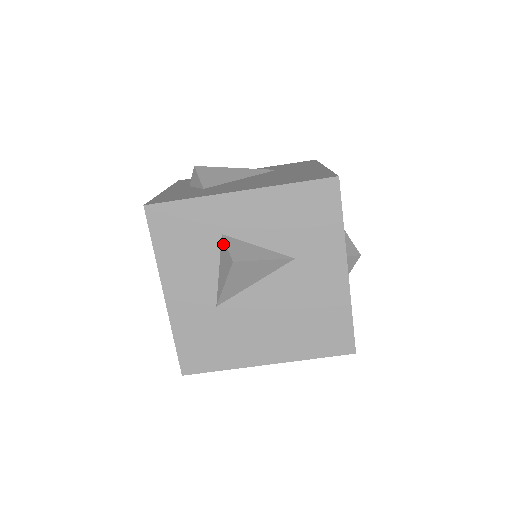
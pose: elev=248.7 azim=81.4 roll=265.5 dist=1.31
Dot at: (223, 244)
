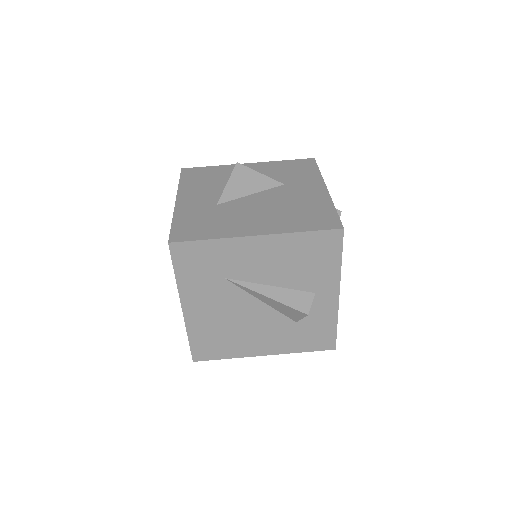
Dot at: occluded
